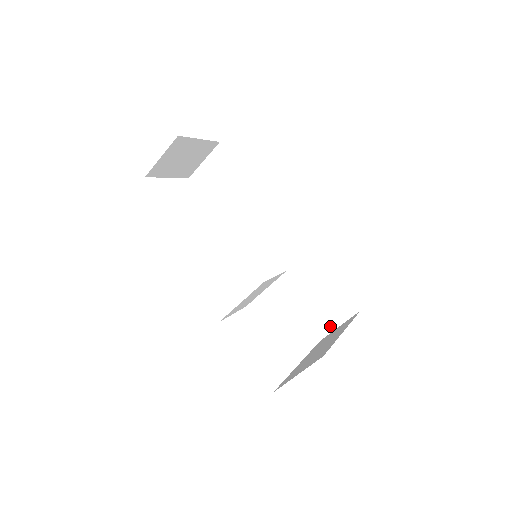
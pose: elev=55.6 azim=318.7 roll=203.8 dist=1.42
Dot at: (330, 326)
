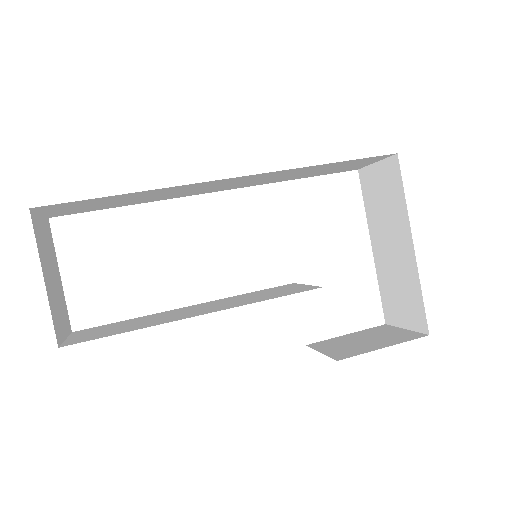
Dot at: occluded
